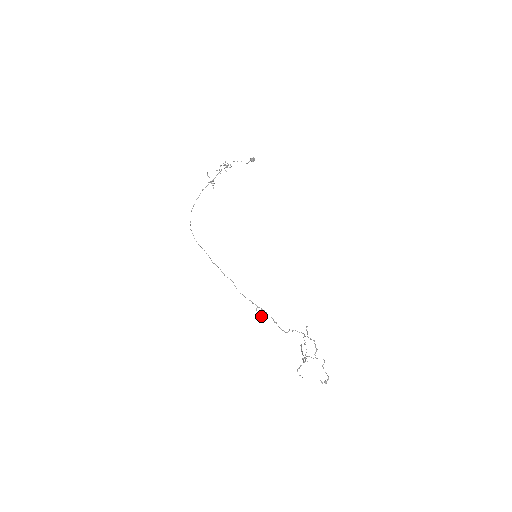
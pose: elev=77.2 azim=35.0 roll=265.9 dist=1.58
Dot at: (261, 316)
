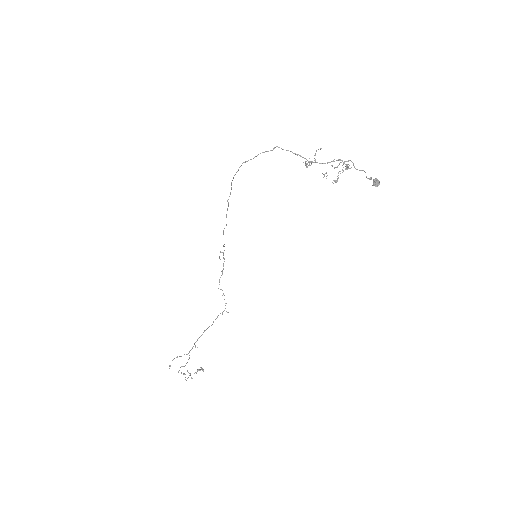
Dot at: (219, 258)
